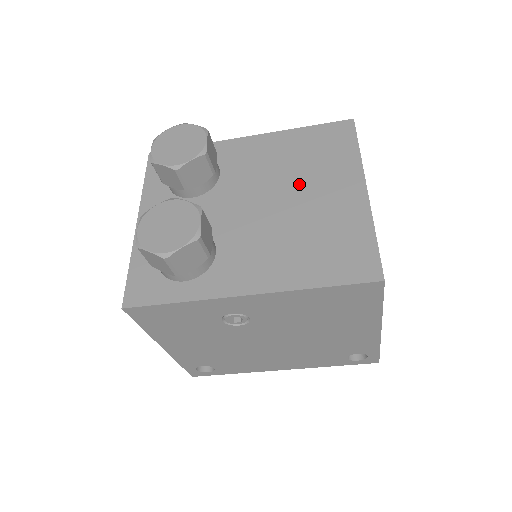
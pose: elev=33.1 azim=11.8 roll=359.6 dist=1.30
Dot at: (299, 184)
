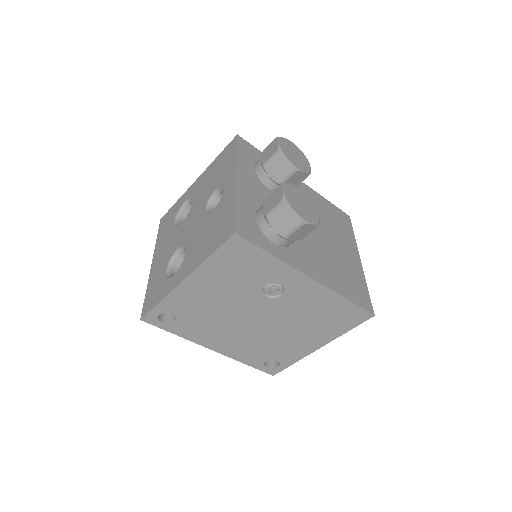
Dot at: (330, 232)
